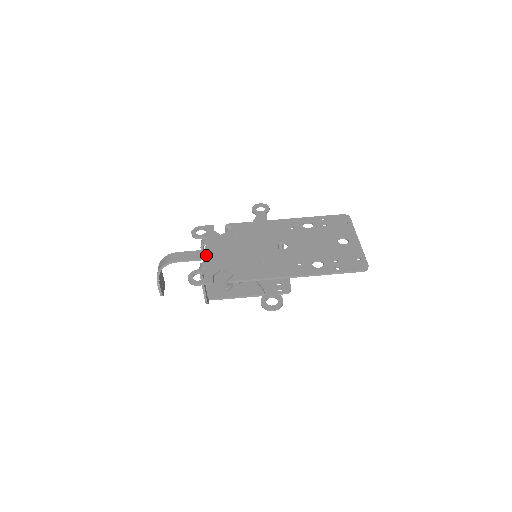
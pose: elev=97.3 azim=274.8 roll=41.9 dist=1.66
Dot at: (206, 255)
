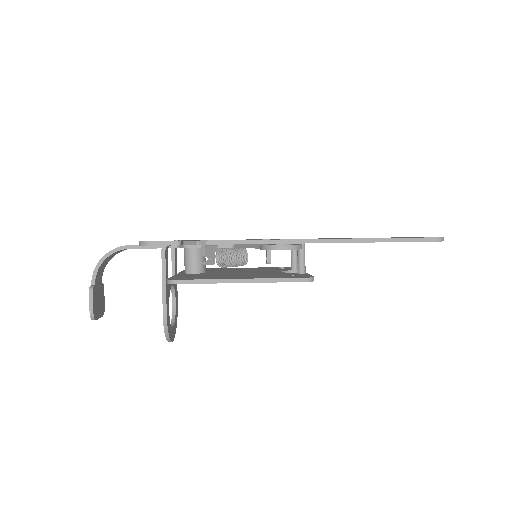
Dot at: occluded
